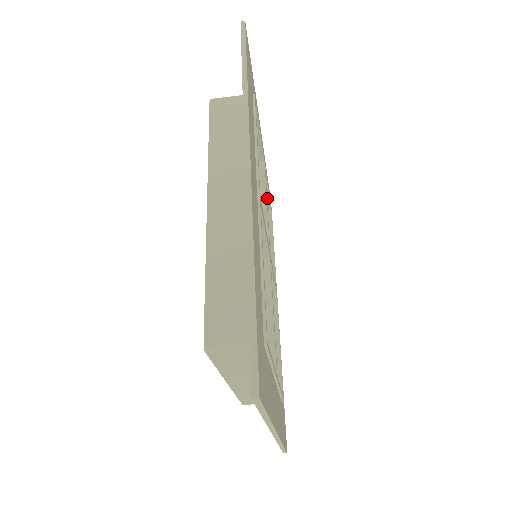
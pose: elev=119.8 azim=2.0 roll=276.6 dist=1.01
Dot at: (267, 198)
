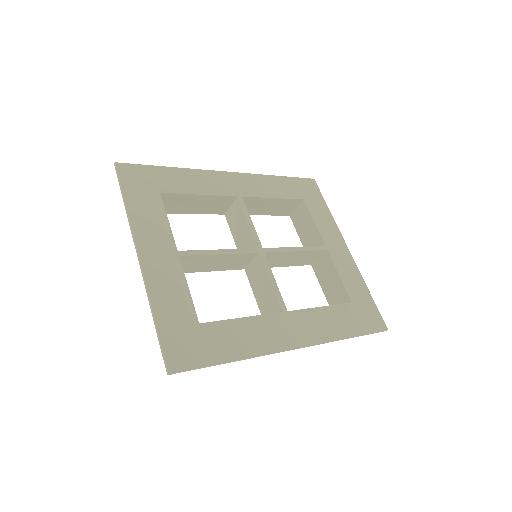
Dot at: (343, 288)
